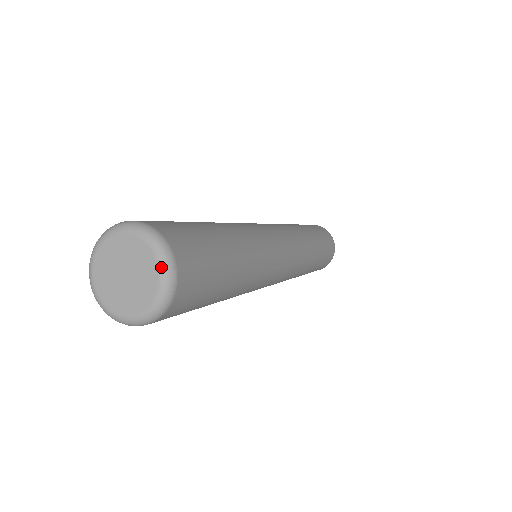
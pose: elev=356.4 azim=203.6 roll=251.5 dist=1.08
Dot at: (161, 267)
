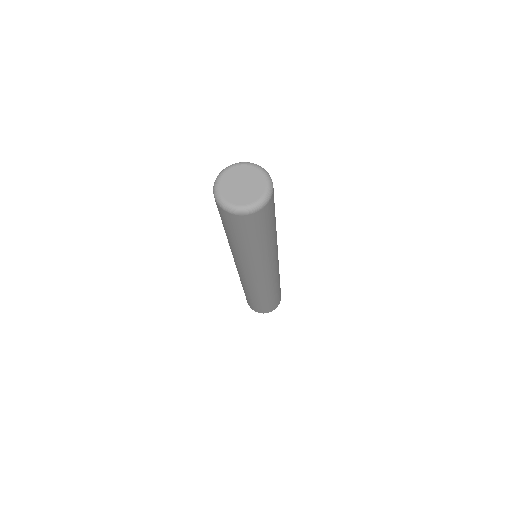
Dot at: (261, 199)
